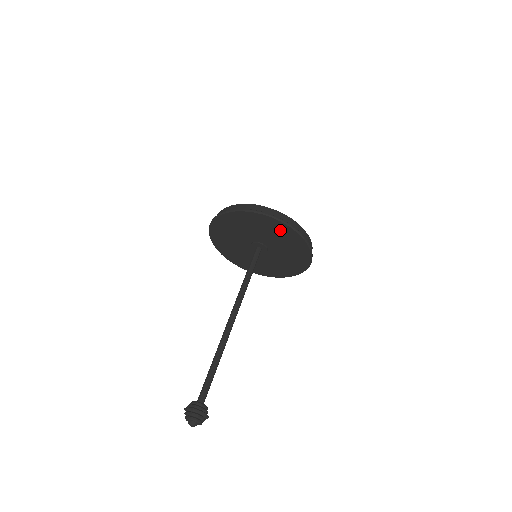
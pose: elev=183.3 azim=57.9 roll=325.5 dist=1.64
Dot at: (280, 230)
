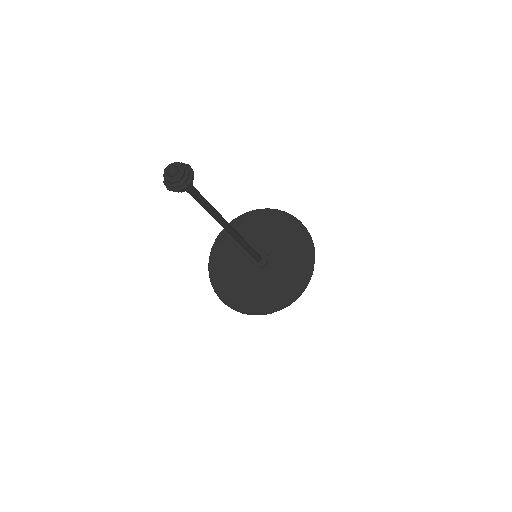
Dot at: (288, 228)
